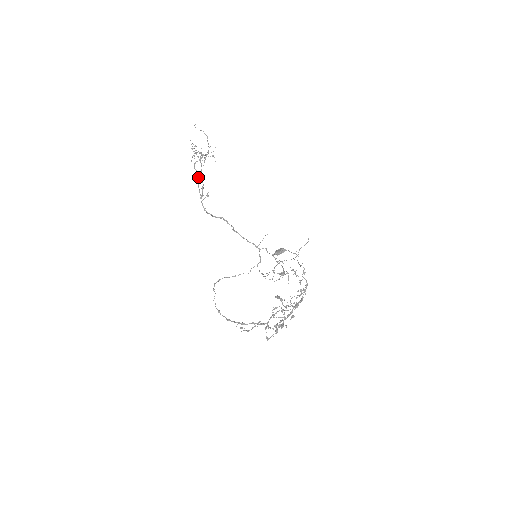
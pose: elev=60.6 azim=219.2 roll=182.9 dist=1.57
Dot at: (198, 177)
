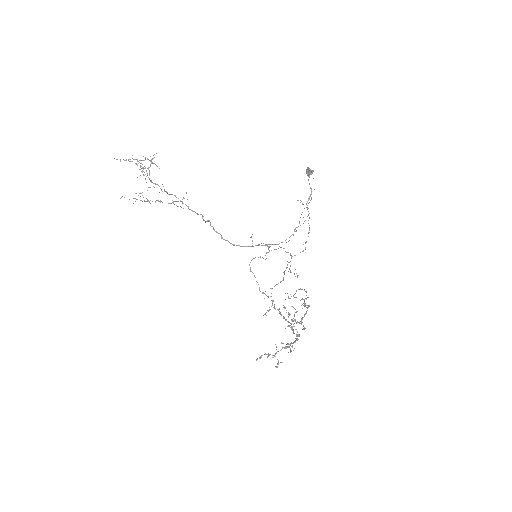
Dot at: occluded
